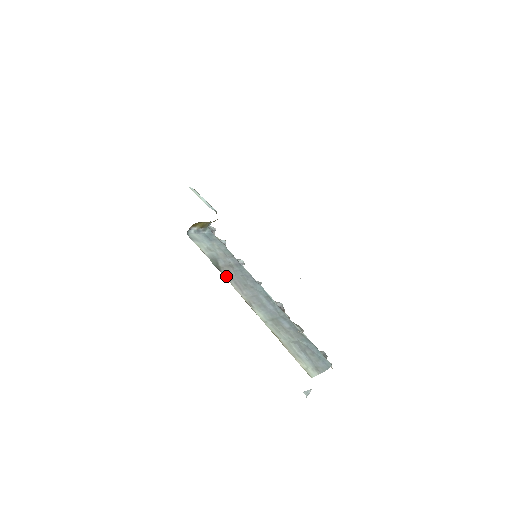
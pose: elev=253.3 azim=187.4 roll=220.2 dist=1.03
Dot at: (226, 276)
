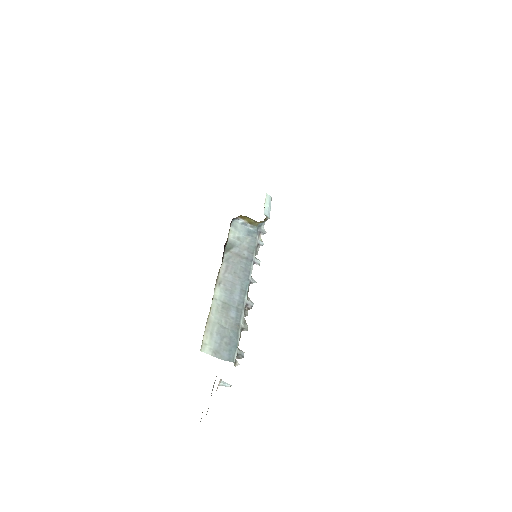
Dot at: (226, 258)
